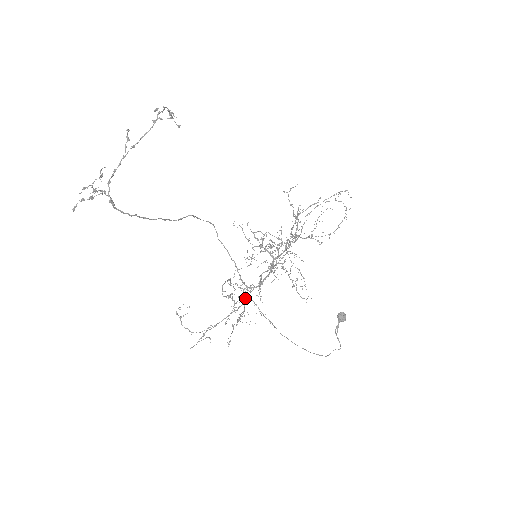
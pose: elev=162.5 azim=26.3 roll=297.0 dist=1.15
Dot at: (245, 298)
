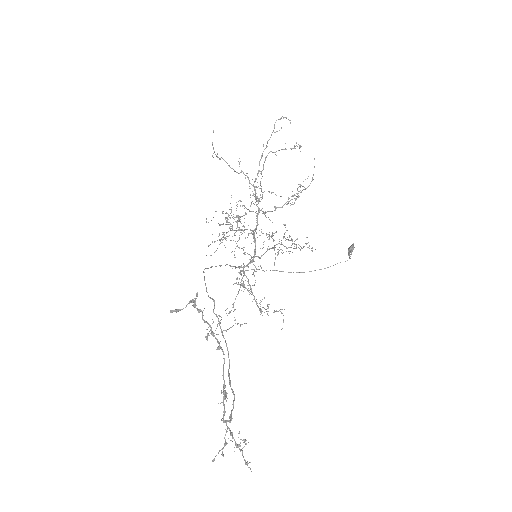
Dot at: (244, 272)
